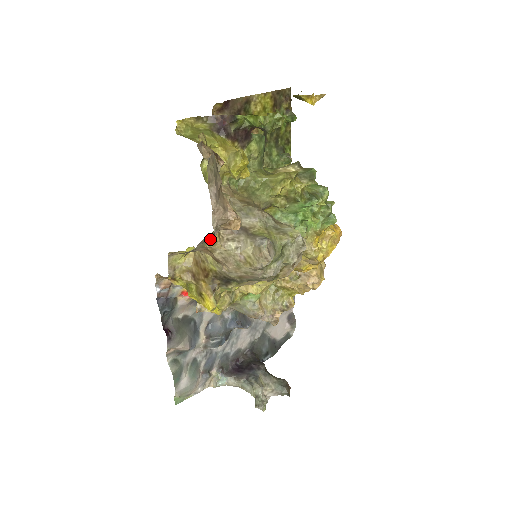
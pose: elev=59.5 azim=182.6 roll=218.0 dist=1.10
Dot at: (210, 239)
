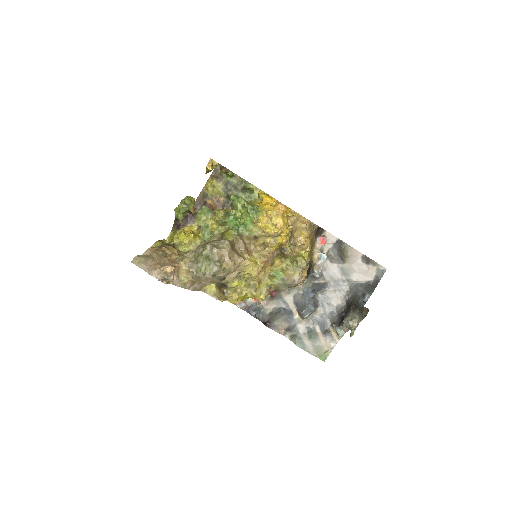
Dot at: (182, 279)
